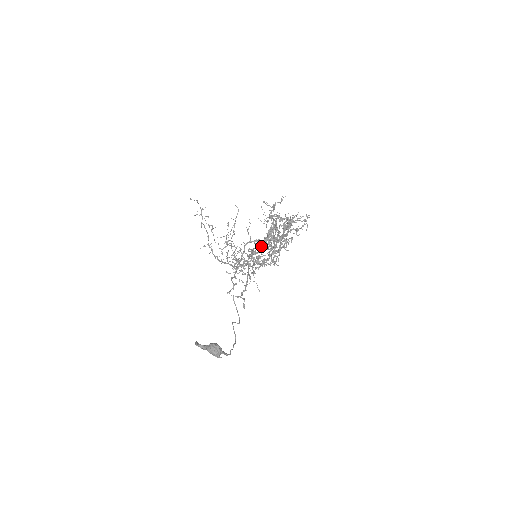
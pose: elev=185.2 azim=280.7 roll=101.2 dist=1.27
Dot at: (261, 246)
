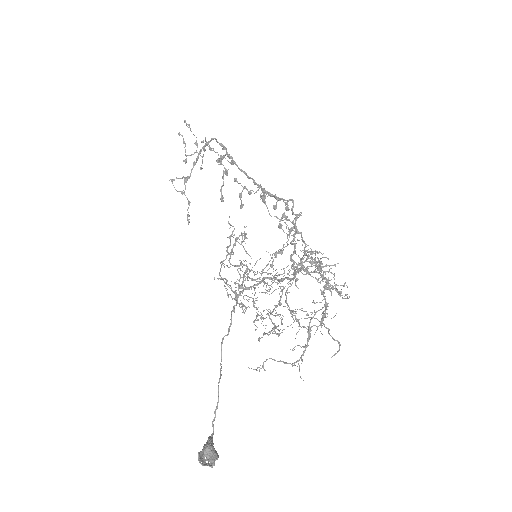
Dot at: (248, 177)
